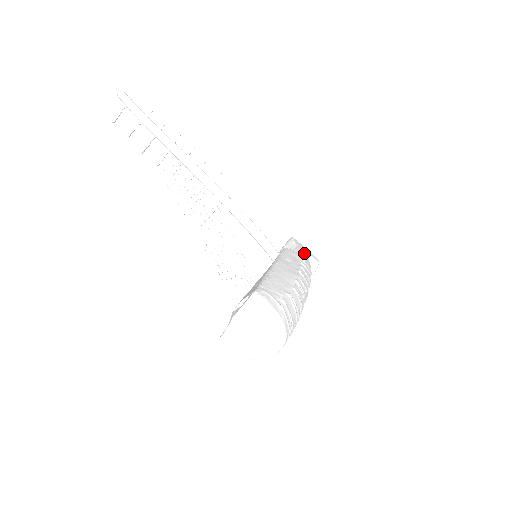
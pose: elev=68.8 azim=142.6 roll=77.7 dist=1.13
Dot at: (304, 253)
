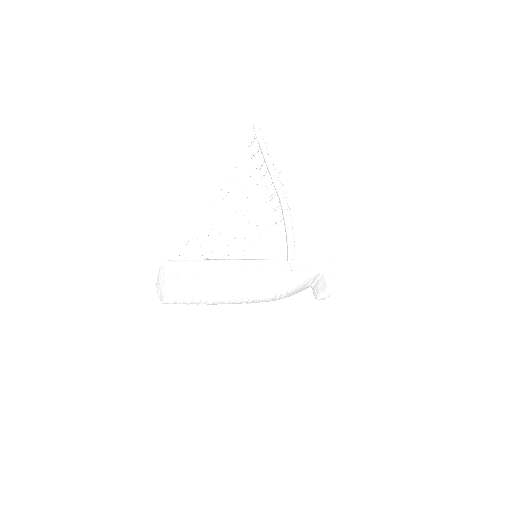
Dot at: (311, 271)
